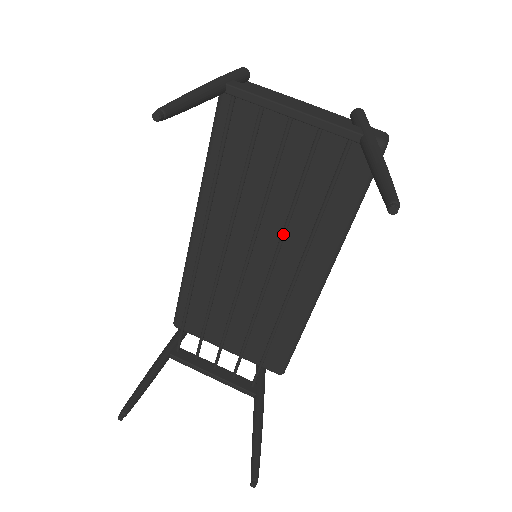
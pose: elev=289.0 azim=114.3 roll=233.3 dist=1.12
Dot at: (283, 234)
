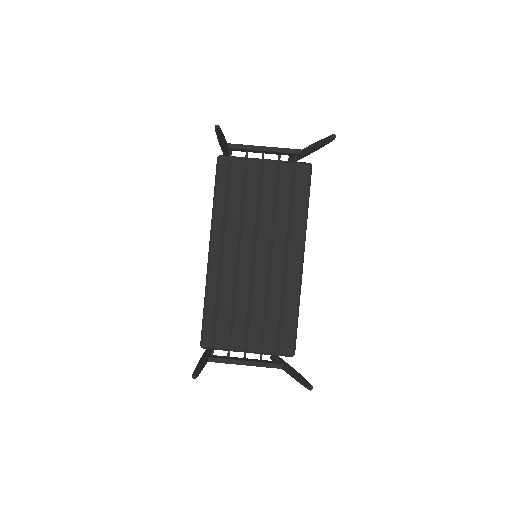
Dot at: (273, 222)
